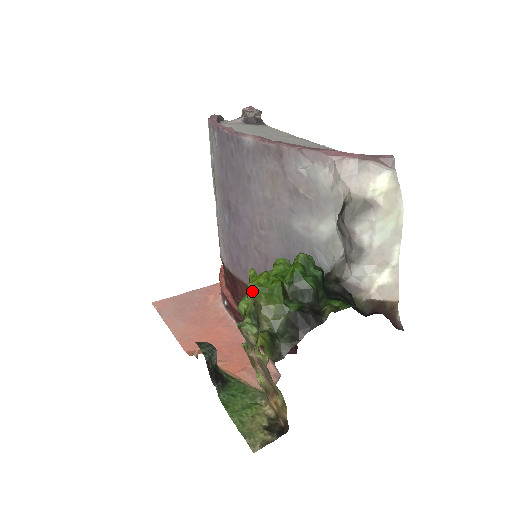
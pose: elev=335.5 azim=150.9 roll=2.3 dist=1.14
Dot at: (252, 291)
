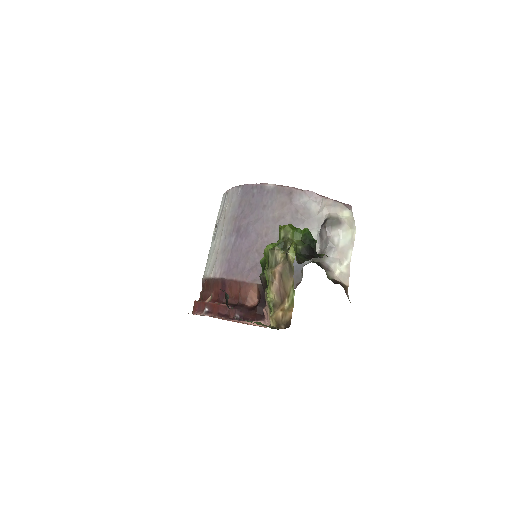
Dot at: (285, 228)
